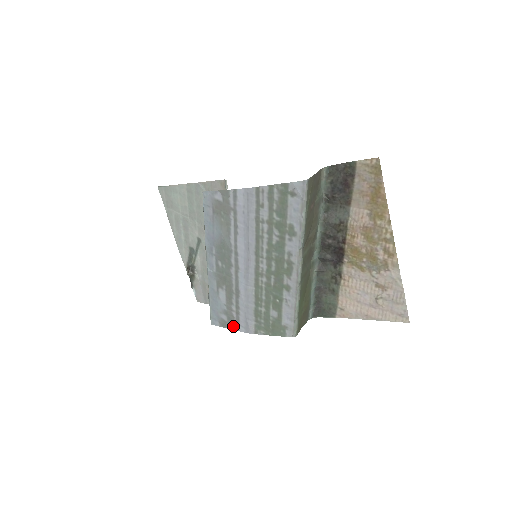
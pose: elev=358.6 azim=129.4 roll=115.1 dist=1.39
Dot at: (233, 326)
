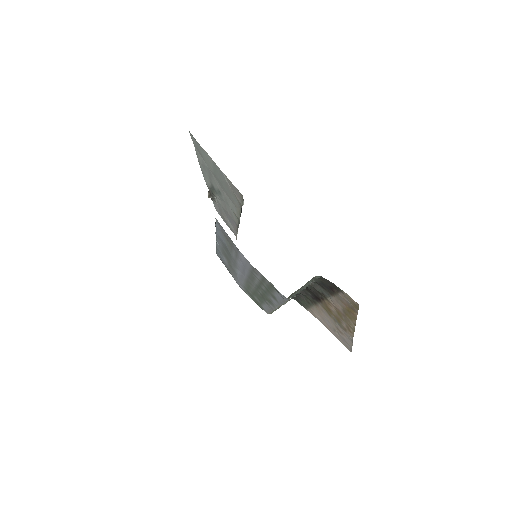
Dot at: (230, 273)
